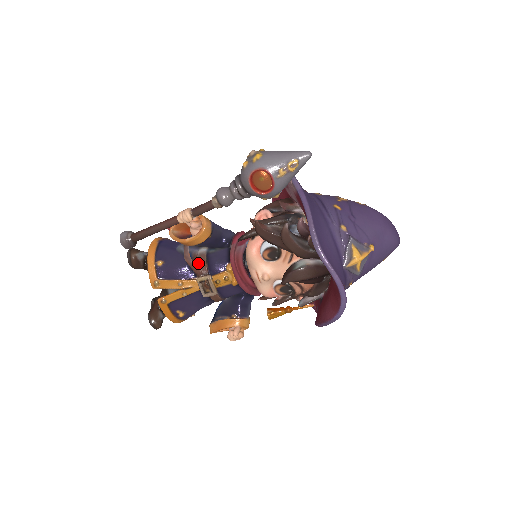
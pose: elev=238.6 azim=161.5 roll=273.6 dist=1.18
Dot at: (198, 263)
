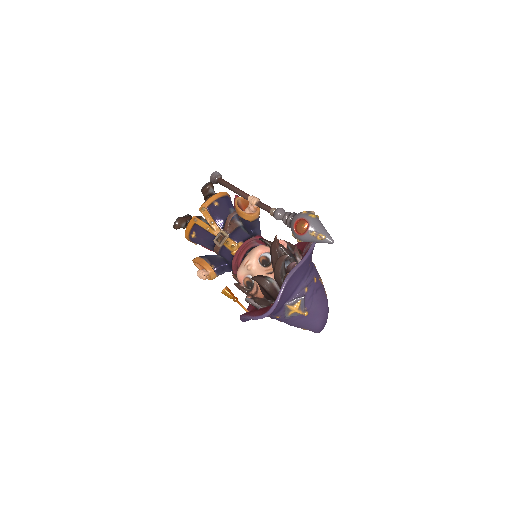
Dot at: (231, 225)
